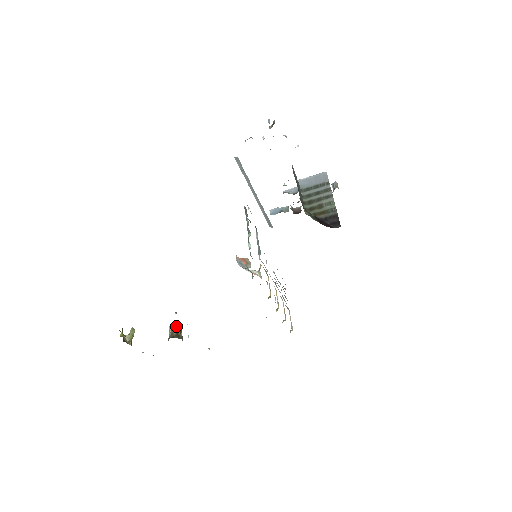
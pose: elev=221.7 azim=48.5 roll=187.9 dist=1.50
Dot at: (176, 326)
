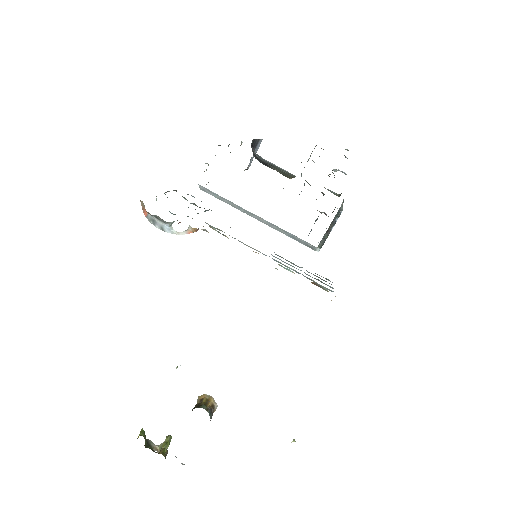
Dot at: (201, 398)
